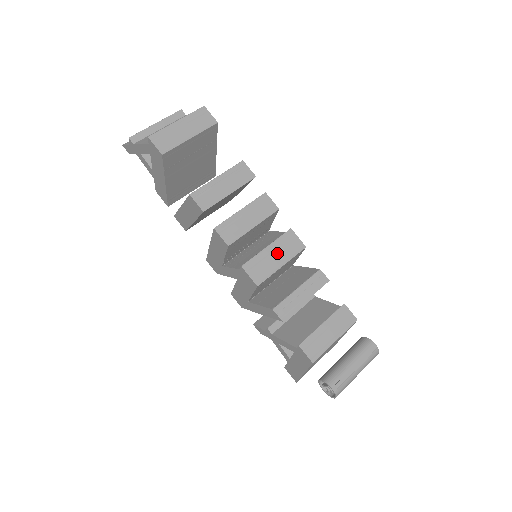
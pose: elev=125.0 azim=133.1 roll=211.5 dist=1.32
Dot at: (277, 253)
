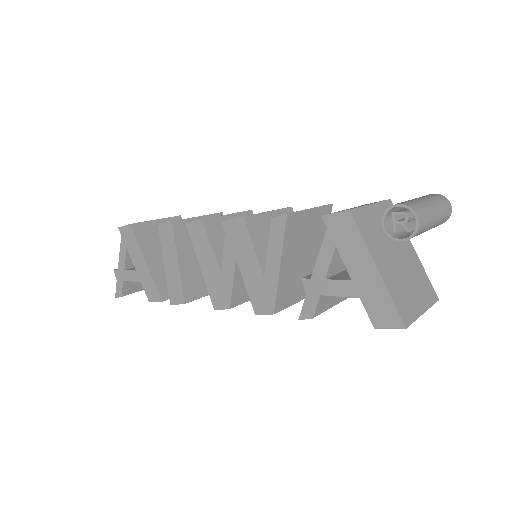
Dot at: occluded
